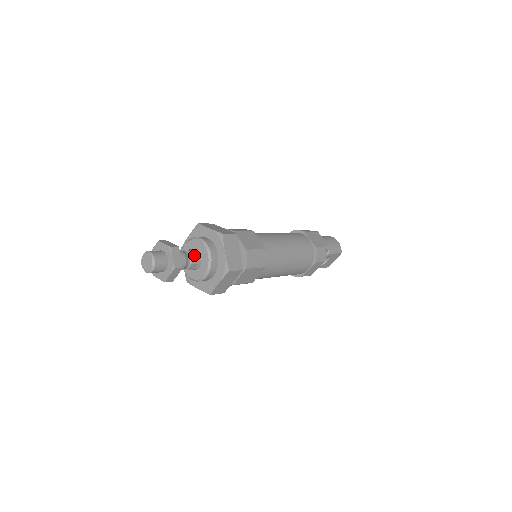
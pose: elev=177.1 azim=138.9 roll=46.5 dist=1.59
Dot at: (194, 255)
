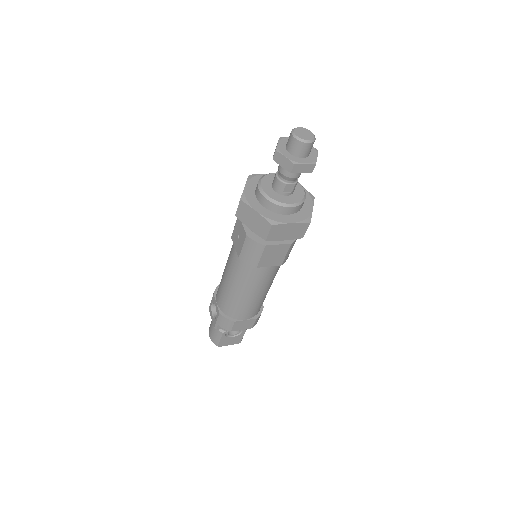
Dot at: (297, 182)
